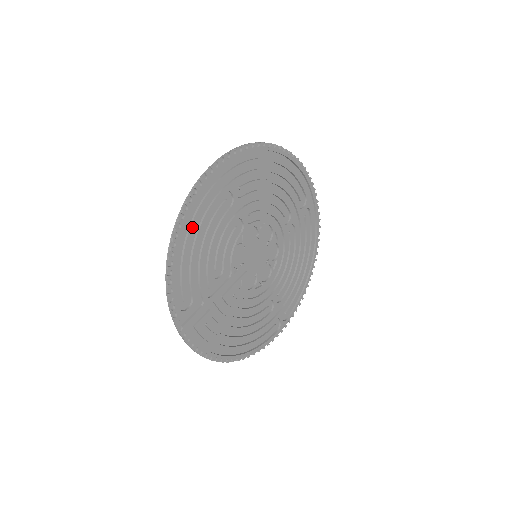
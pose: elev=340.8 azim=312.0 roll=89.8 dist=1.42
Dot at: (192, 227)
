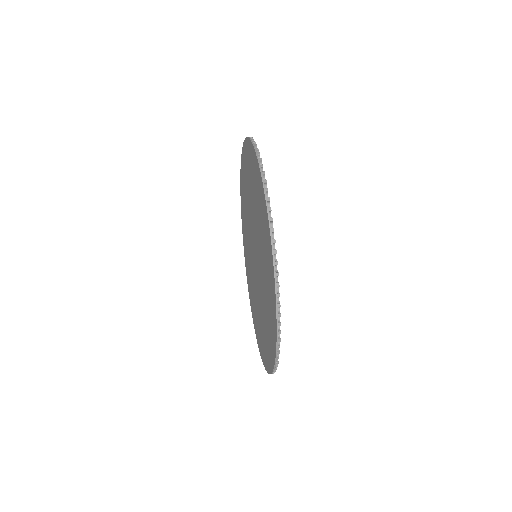
Dot at: occluded
